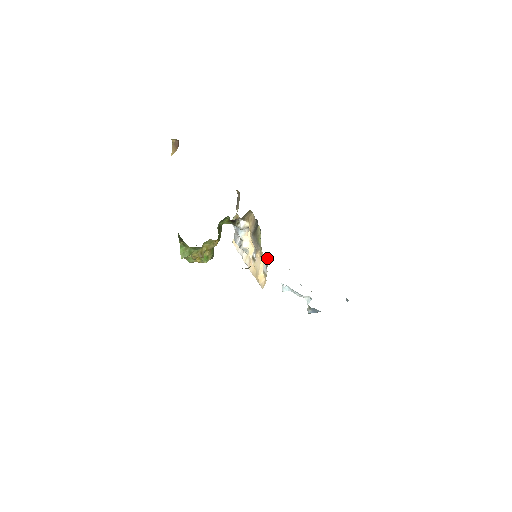
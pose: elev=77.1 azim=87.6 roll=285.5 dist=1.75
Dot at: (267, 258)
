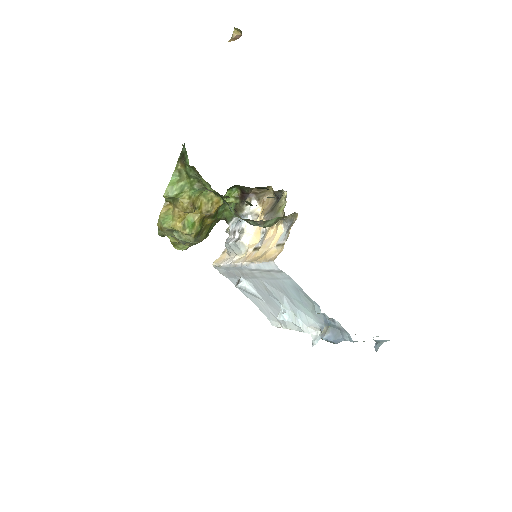
Dot at: (294, 215)
